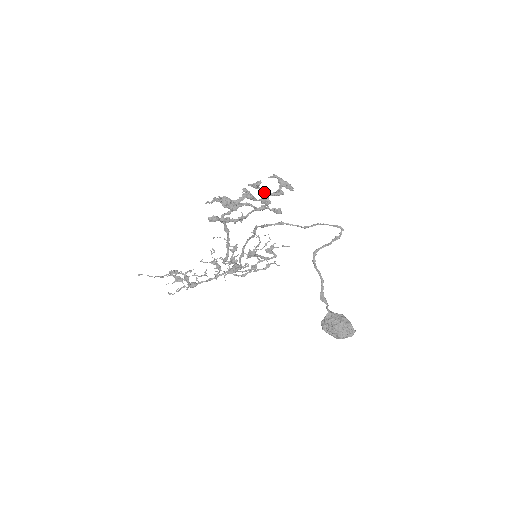
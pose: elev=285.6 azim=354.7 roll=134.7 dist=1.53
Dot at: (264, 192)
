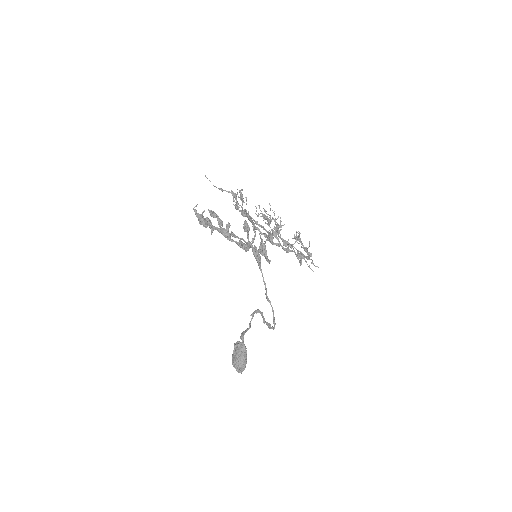
Dot at: (238, 242)
